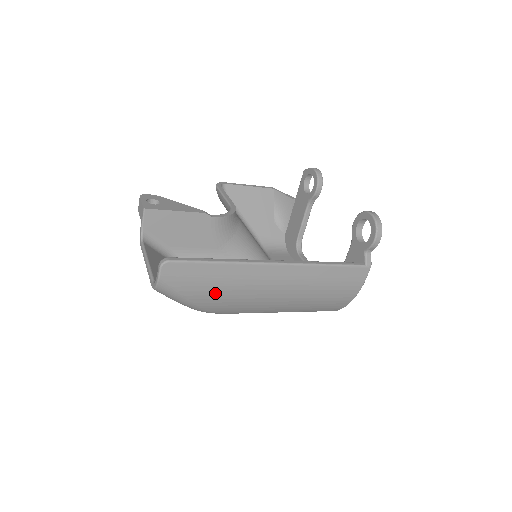
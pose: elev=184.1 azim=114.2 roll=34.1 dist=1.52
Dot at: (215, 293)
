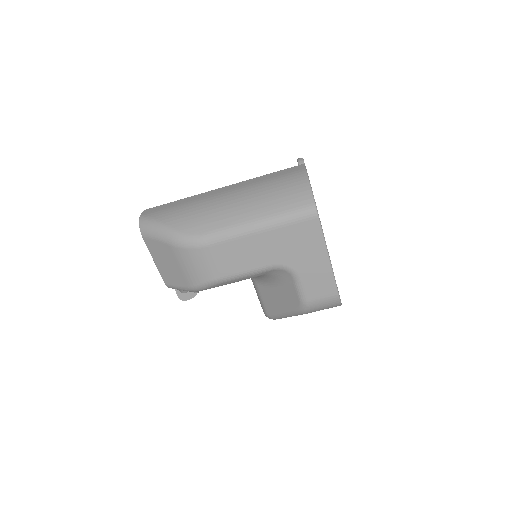
Dot at: (178, 212)
